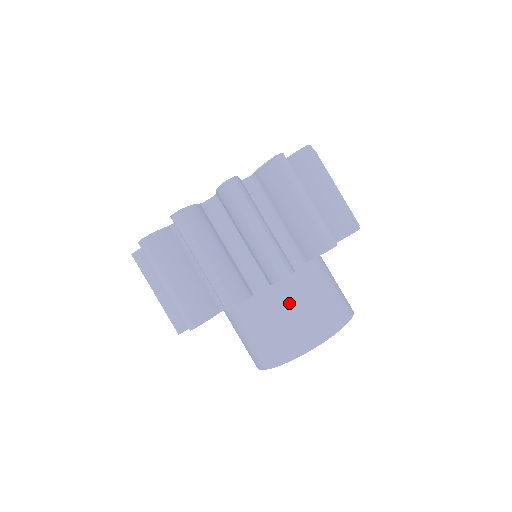
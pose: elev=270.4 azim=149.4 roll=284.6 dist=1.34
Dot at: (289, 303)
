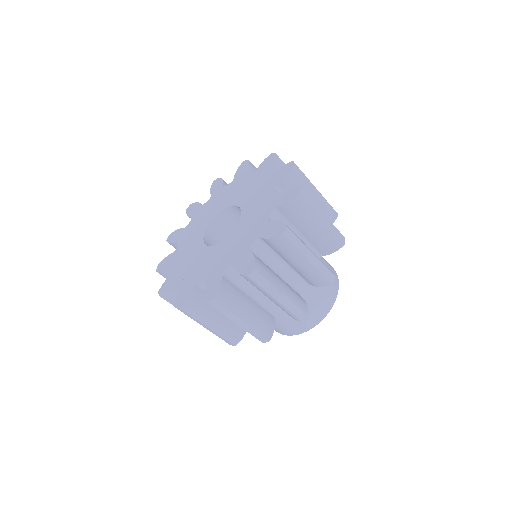
Dot at: occluded
